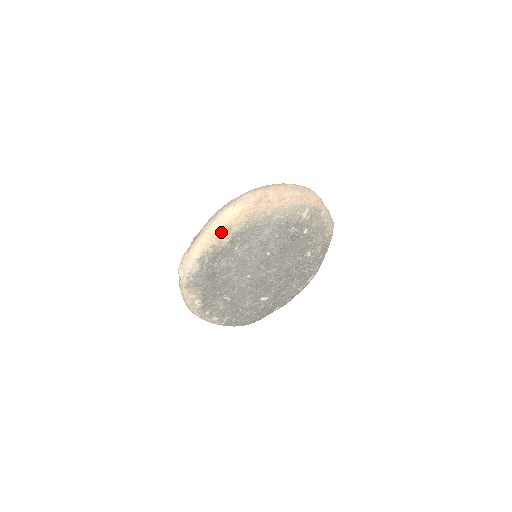
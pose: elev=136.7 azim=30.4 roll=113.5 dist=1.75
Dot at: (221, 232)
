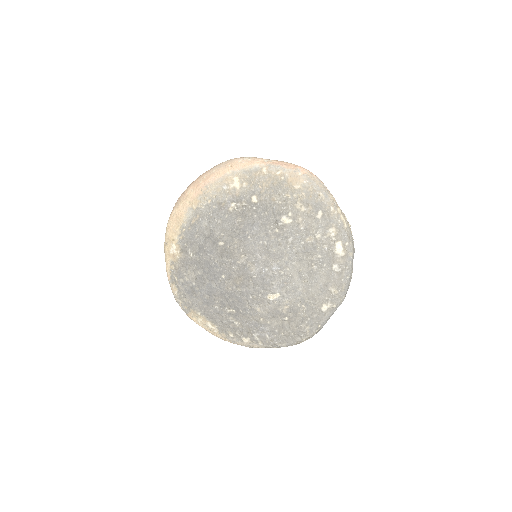
Dot at: (168, 247)
